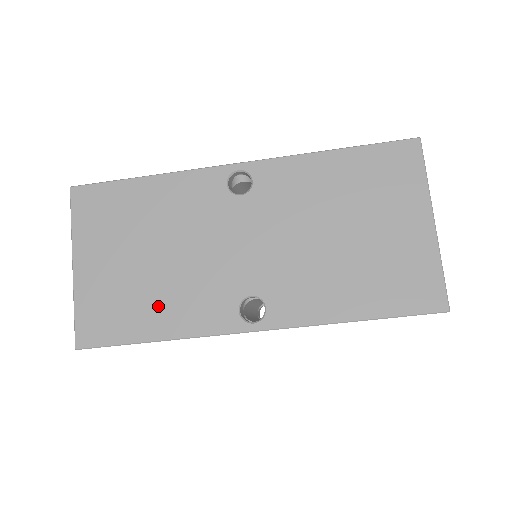
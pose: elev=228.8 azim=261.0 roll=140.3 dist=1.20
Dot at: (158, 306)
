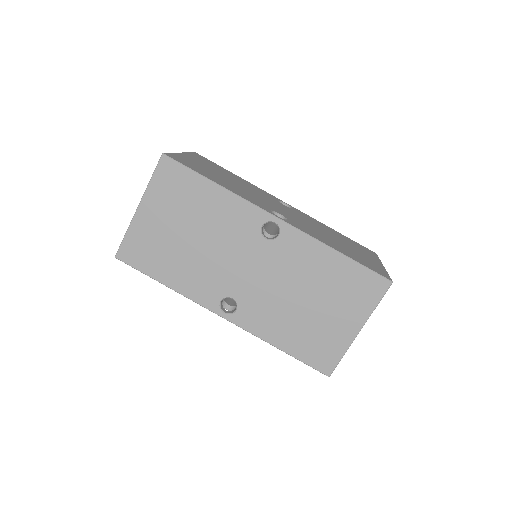
Dot at: (224, 182)
